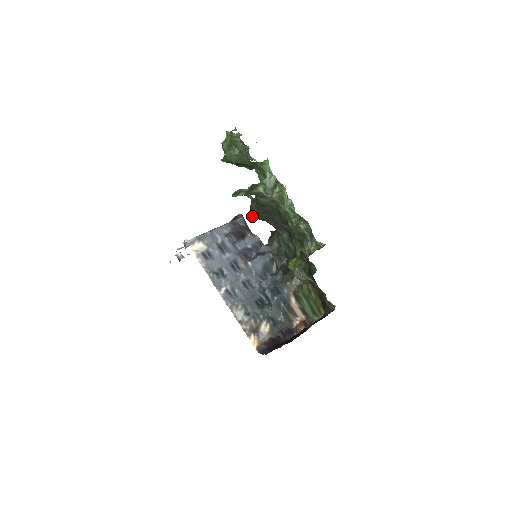
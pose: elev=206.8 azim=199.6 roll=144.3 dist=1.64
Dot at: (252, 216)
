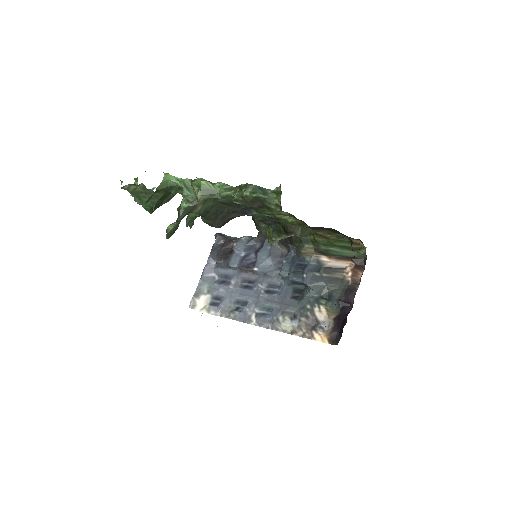
Dot at: occluded
